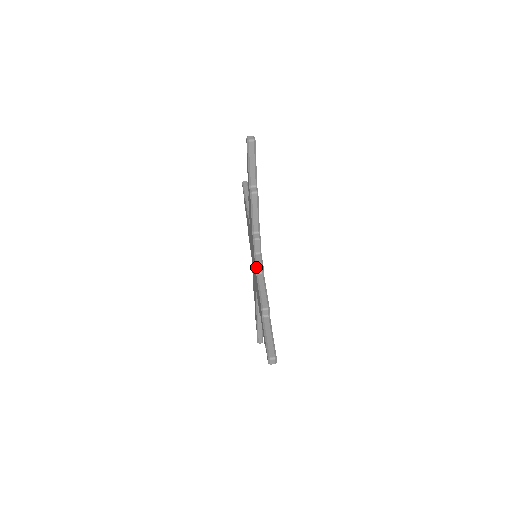
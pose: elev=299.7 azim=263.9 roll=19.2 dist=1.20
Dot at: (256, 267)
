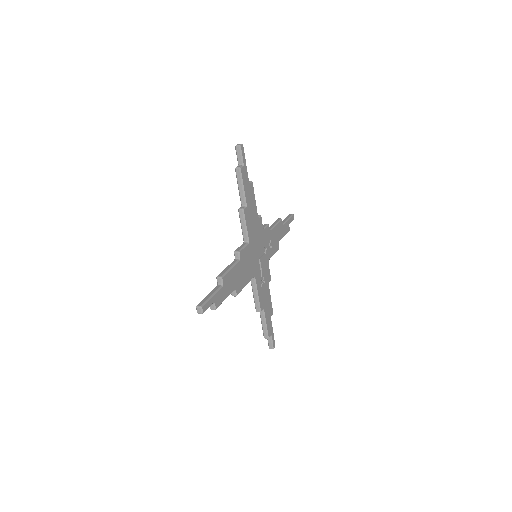
Dot at: occluded
